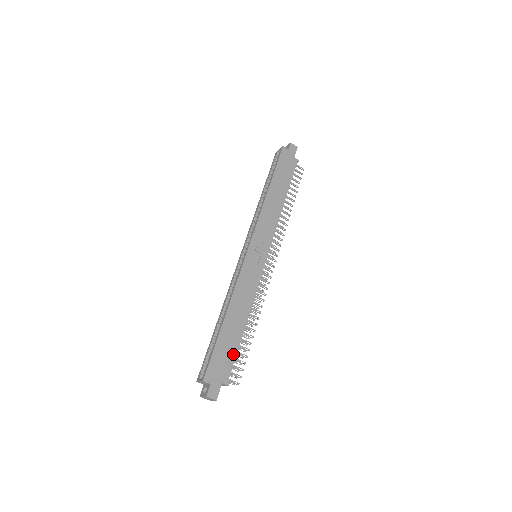
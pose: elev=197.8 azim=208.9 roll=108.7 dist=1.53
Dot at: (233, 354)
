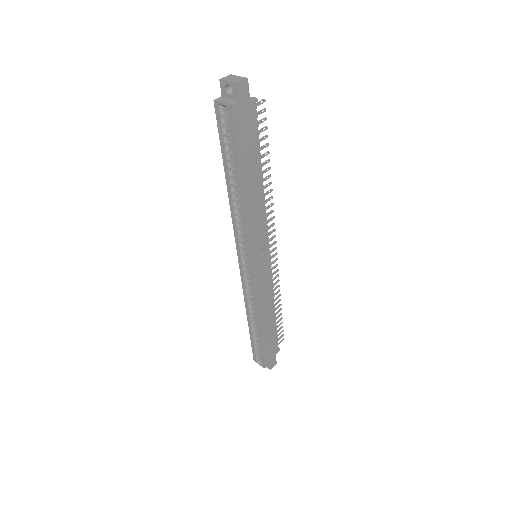
Dot at: (275, 336)
